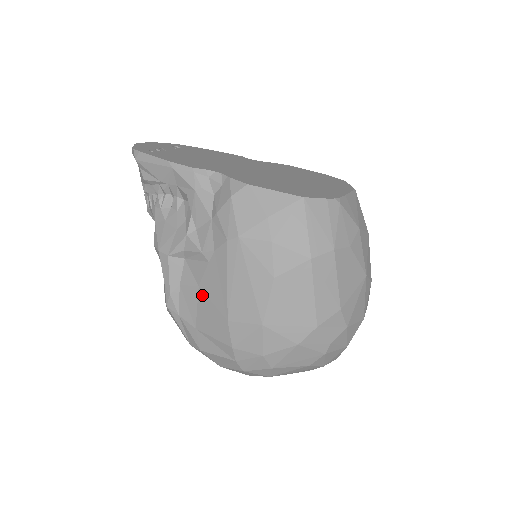
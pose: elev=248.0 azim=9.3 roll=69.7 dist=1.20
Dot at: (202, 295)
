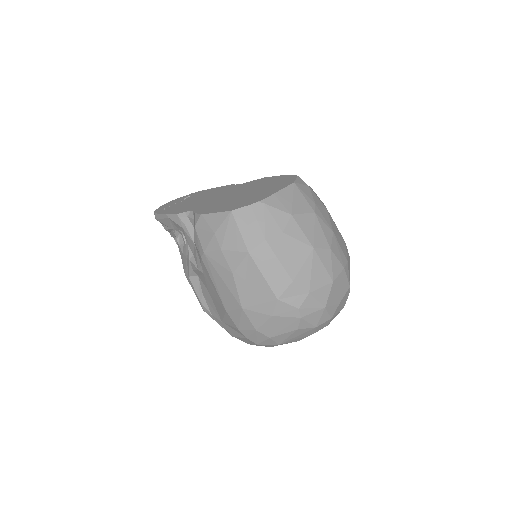
Dot at: (212, 297)
